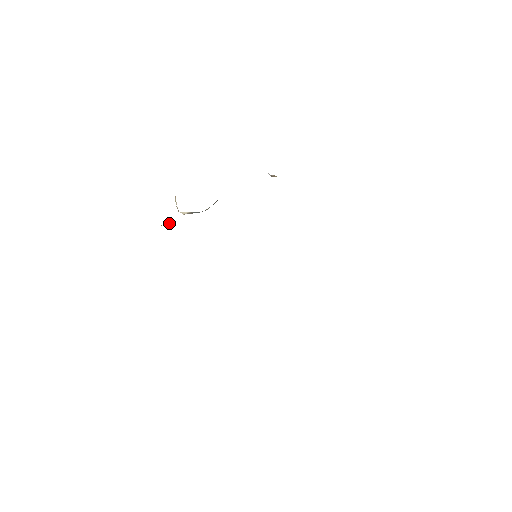
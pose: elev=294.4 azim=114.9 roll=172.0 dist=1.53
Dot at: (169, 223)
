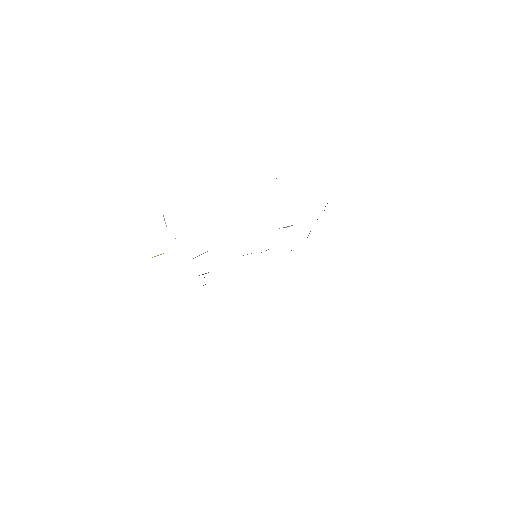
Dot at: (160, 254)
